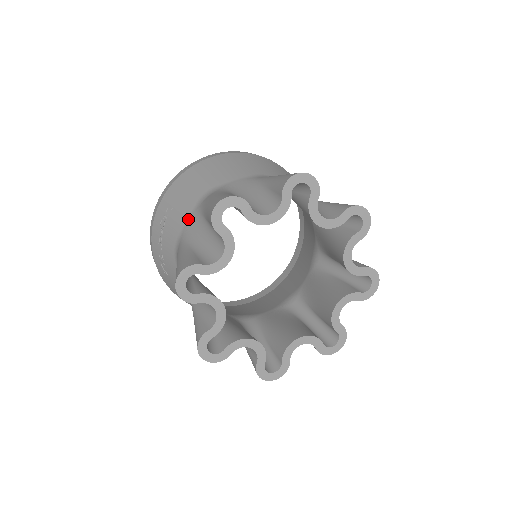
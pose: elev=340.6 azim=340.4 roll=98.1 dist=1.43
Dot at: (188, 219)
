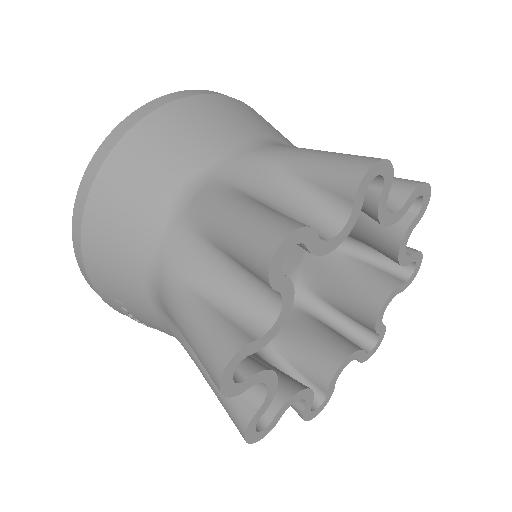
Dot at: (161, 321)
